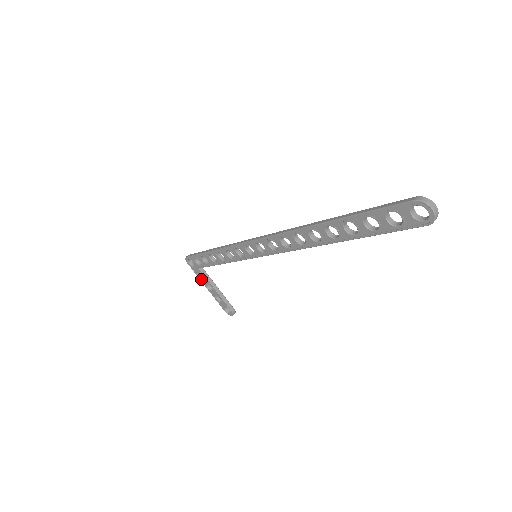
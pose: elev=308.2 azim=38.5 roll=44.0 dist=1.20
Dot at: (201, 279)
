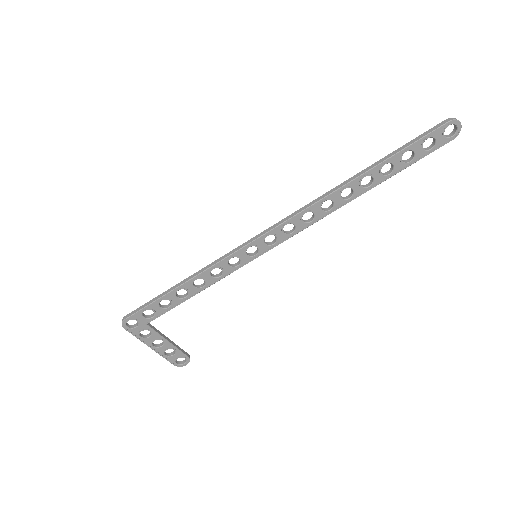
Dot at: (144, 340)
